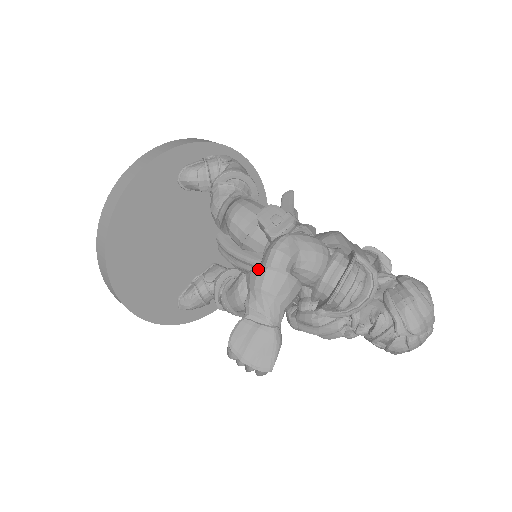
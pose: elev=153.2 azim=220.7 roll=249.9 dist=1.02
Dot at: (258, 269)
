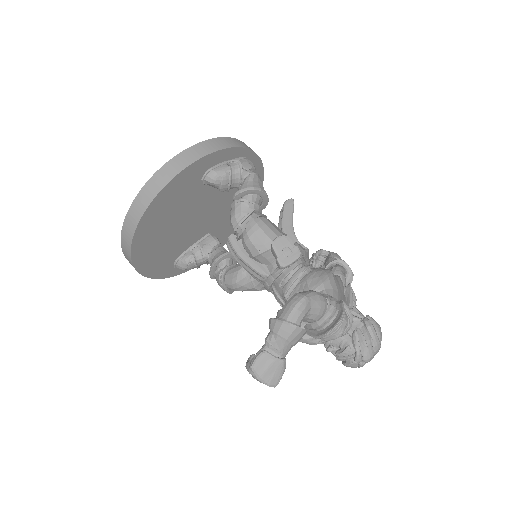
Dot at: (283, 323)
